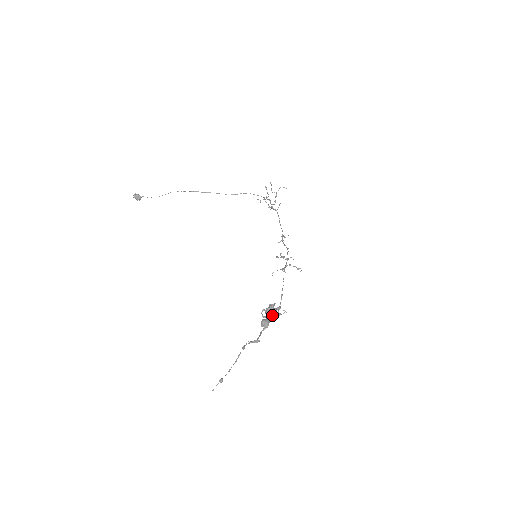
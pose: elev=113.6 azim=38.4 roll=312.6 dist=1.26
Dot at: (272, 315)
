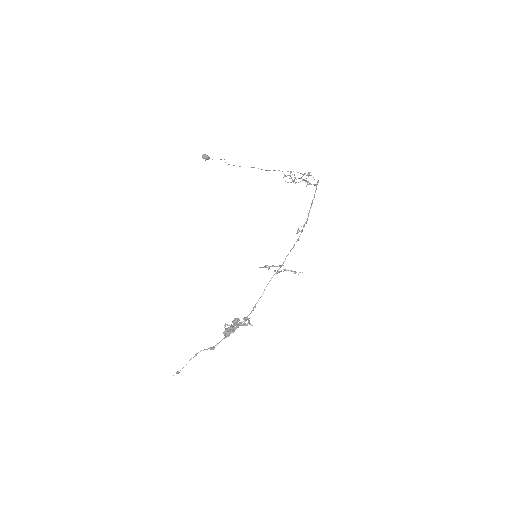
Dot at: (233, 328)
